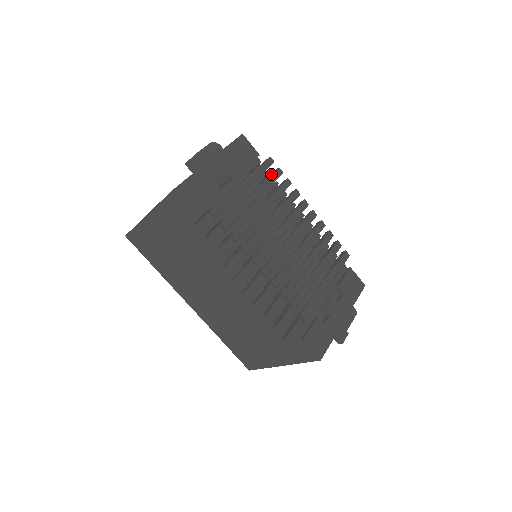
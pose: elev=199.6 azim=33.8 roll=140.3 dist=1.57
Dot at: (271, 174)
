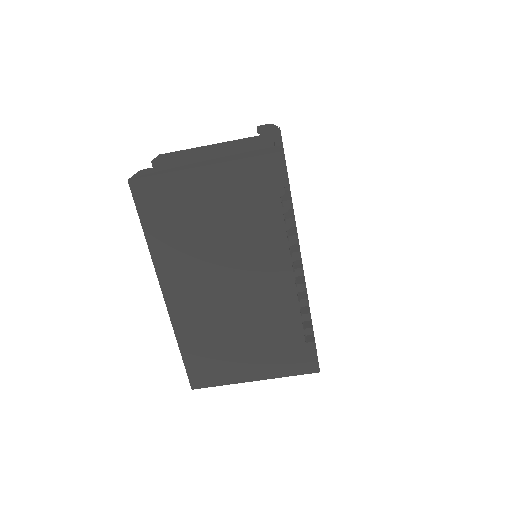
Dot at: occluded
